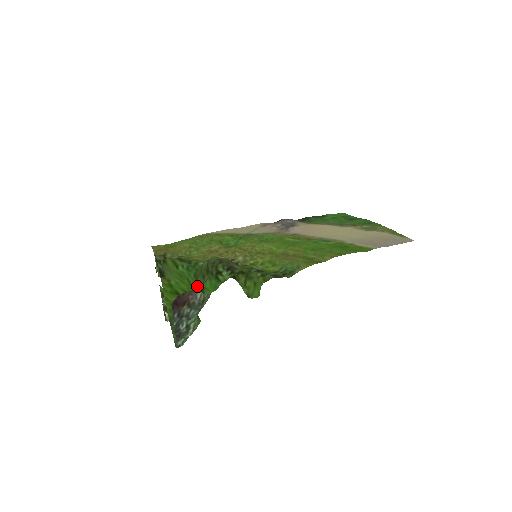
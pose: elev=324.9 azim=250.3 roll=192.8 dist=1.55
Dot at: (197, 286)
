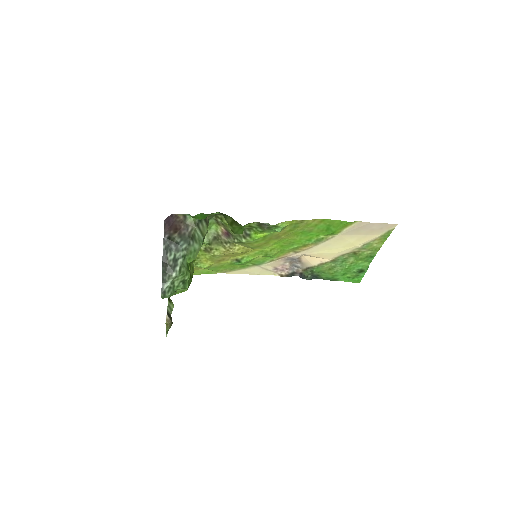
Dot at: occluded
